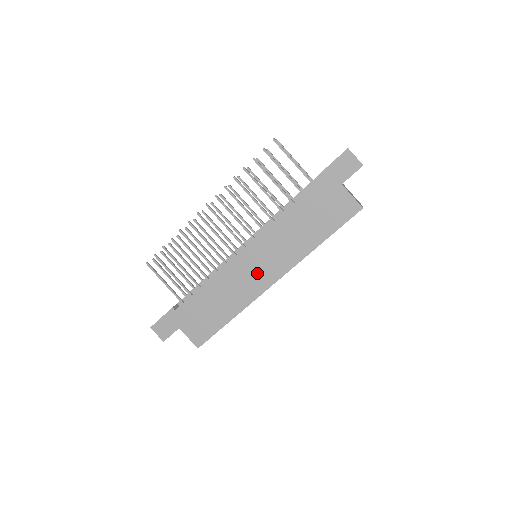
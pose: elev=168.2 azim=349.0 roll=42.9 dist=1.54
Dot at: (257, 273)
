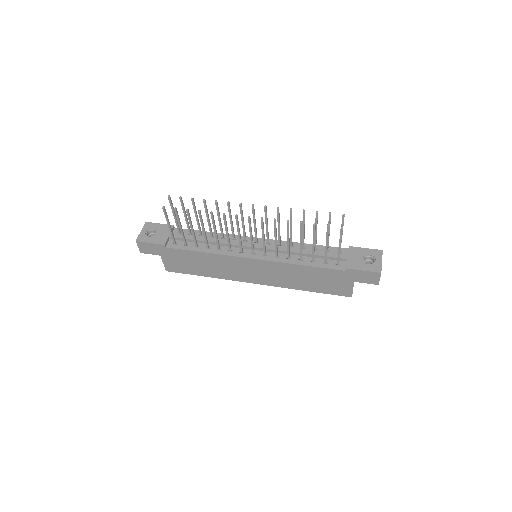
Dot at: (248, 273)
